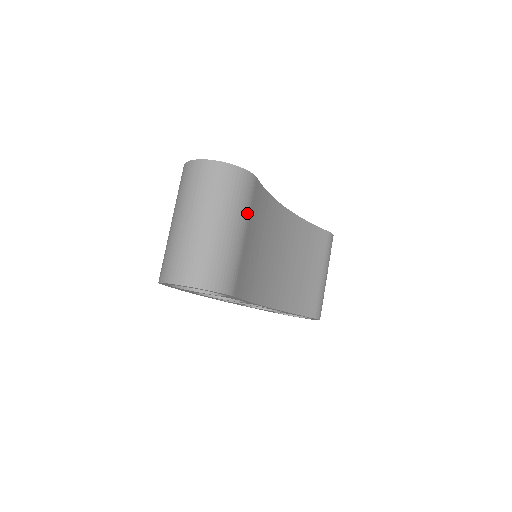
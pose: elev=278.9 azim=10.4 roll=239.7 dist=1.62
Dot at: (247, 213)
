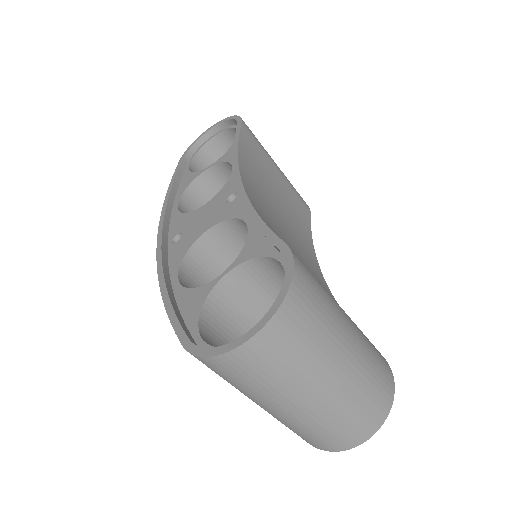
Dot at: (326, 292)
